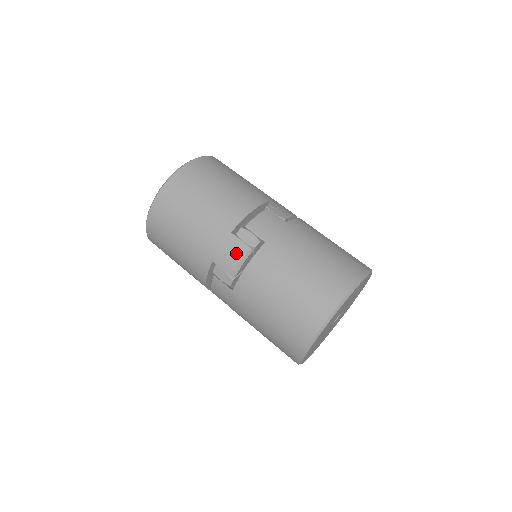
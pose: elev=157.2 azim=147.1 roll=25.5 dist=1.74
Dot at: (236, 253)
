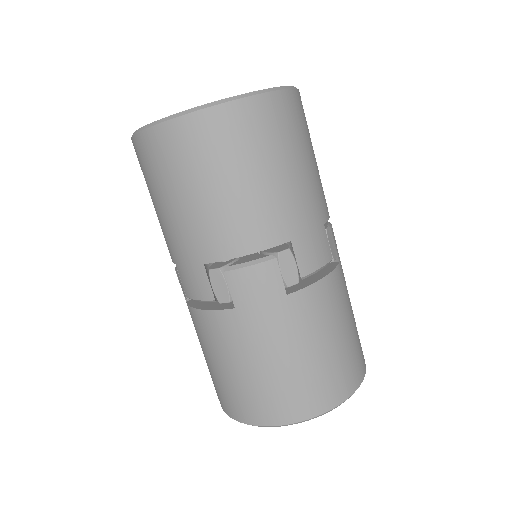
Dot at: (198, 288)
